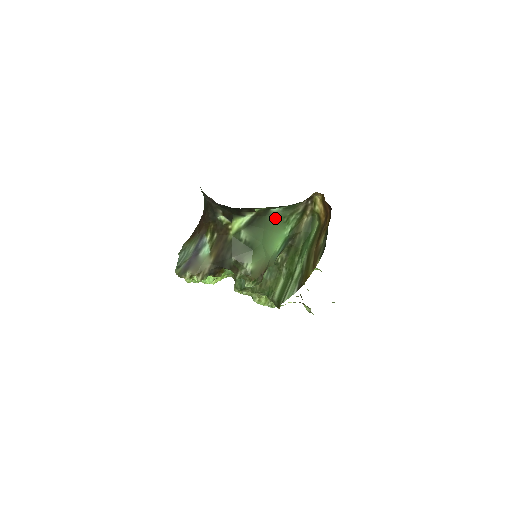
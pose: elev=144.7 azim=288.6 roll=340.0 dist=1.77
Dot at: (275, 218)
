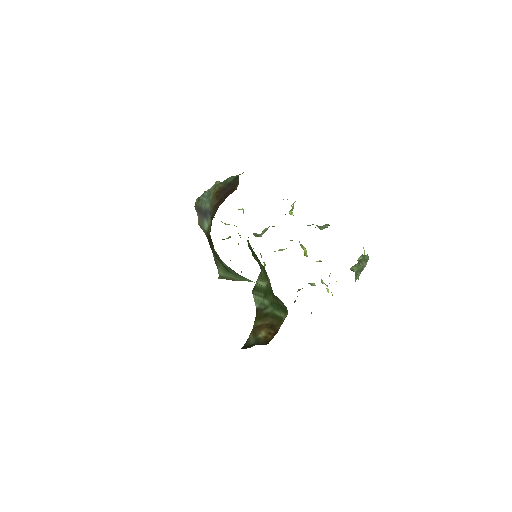
Dot at: occluded
